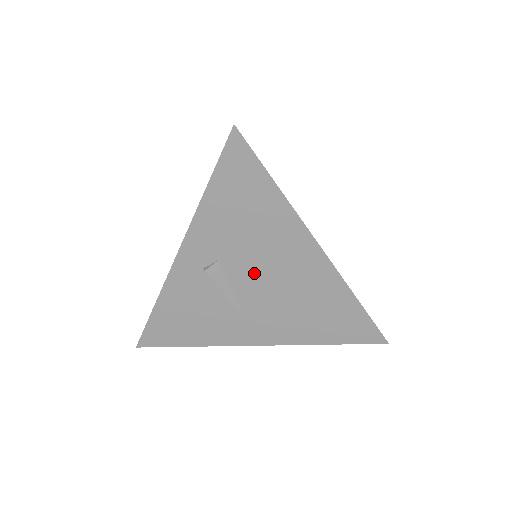
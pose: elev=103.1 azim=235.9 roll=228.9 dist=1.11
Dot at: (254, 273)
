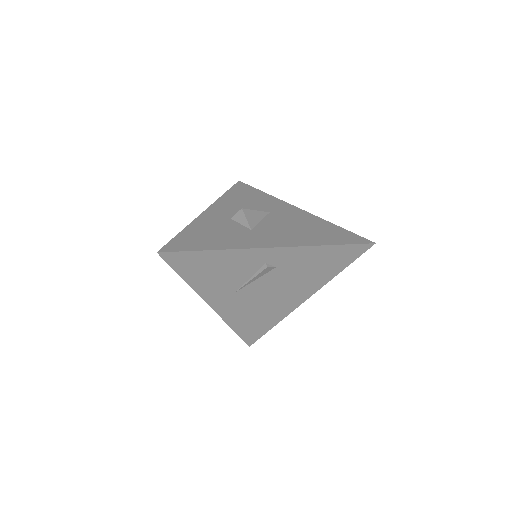
Dot at: (274, 284)
